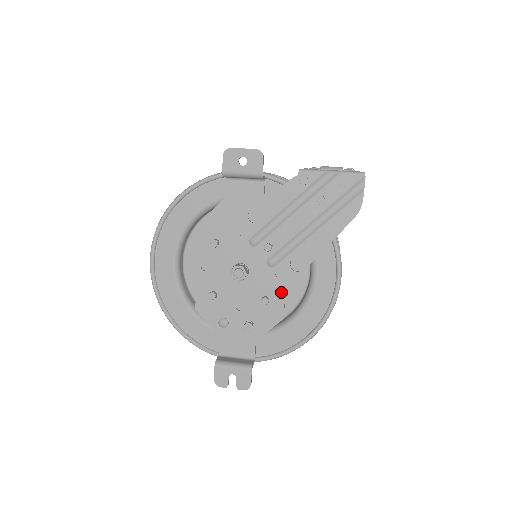
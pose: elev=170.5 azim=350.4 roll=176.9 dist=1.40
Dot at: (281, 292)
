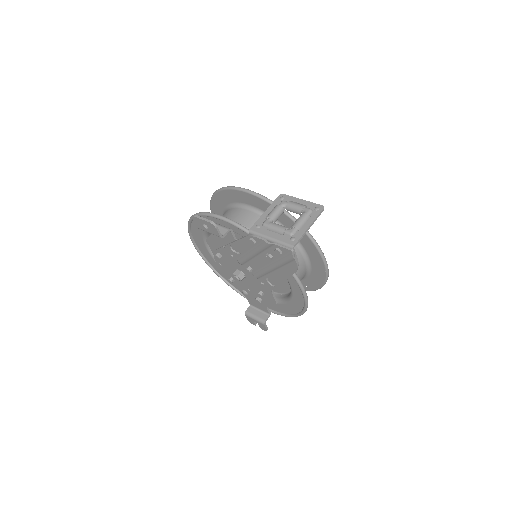
Dot at: (268, 292)
